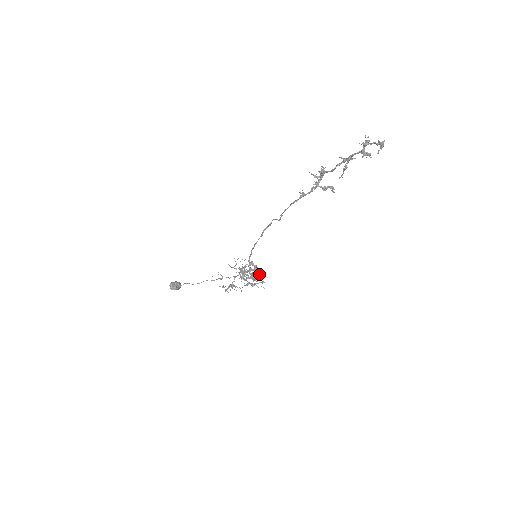
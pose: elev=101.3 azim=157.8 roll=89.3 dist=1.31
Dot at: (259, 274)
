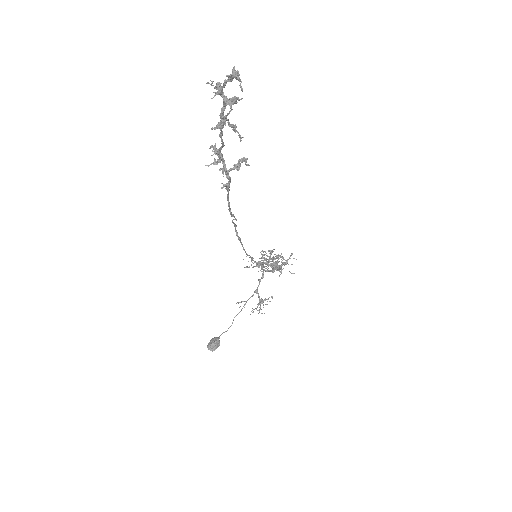
Dot at: (275, 268)
